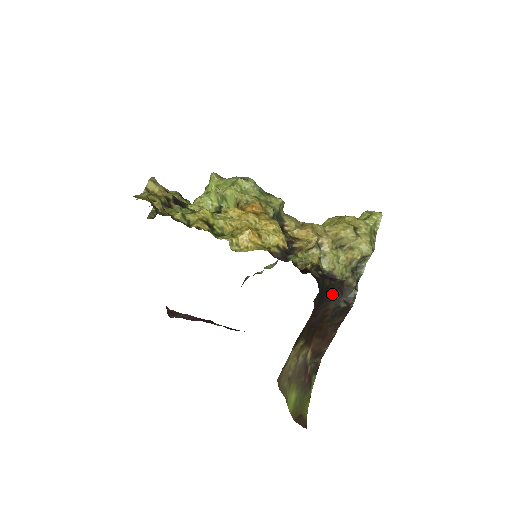
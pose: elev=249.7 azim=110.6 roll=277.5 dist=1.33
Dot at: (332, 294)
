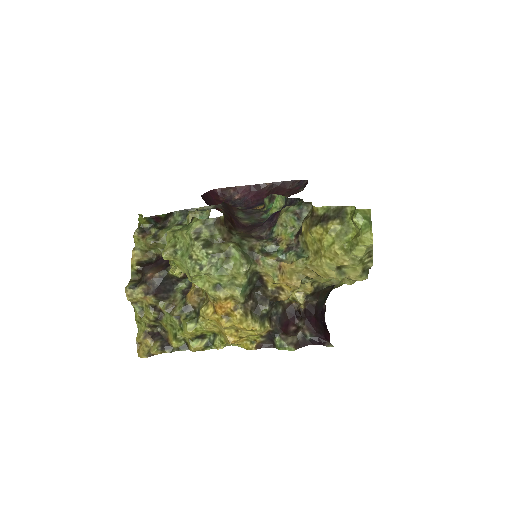
Dot at: occluded
